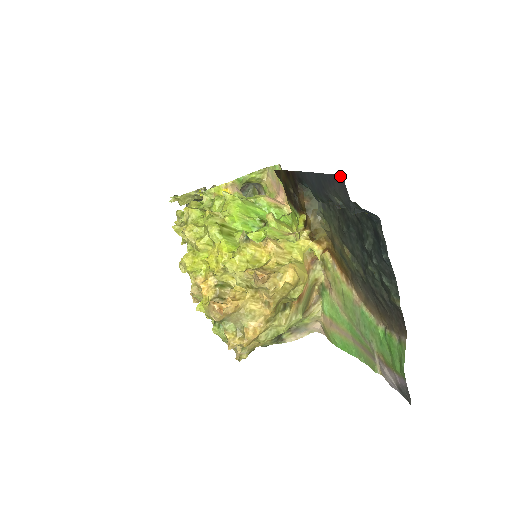
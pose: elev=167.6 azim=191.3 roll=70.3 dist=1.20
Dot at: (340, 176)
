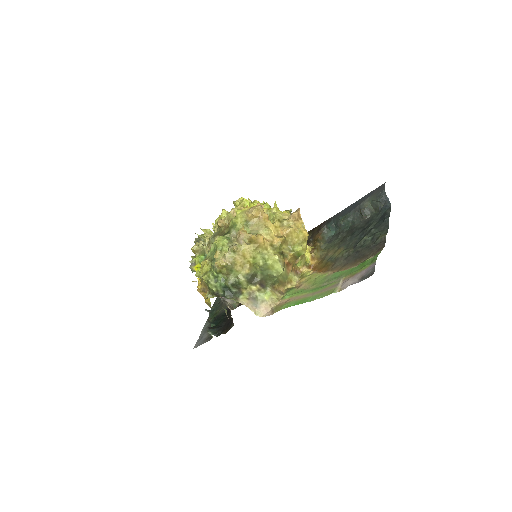
Dot at: (383, 184)
